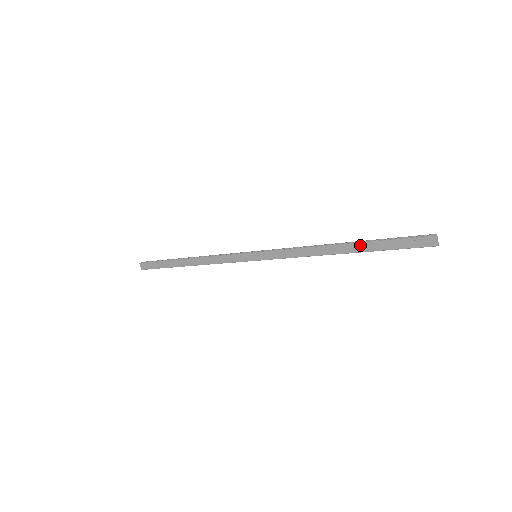
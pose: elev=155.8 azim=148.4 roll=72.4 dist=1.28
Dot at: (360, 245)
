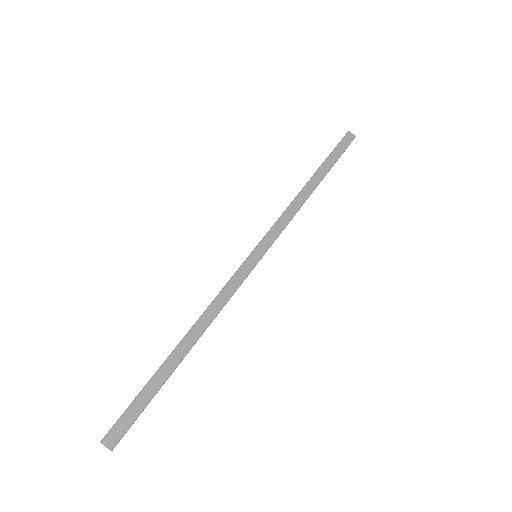
Dot at: (320, 170)
